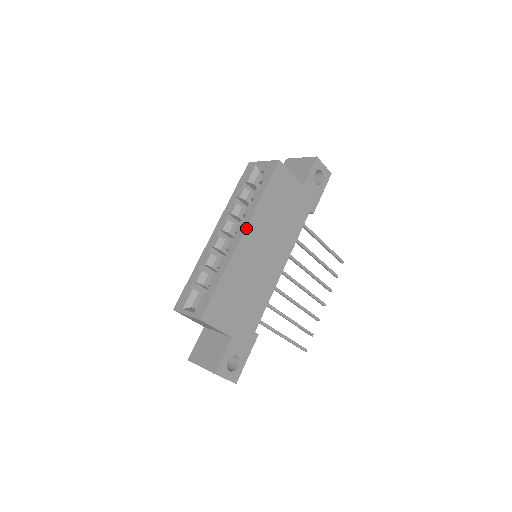
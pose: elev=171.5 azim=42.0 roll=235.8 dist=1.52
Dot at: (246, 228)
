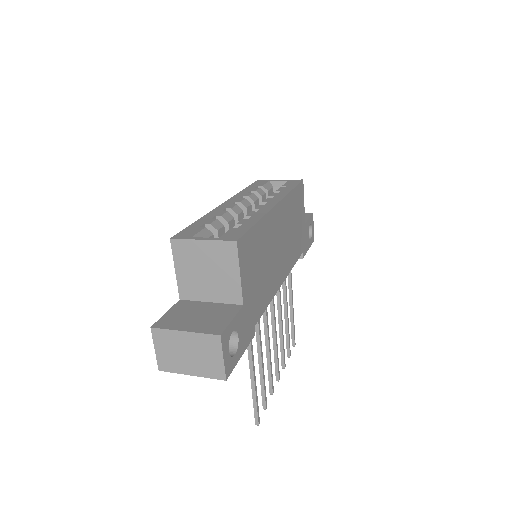
Dot at: (280, 201)
